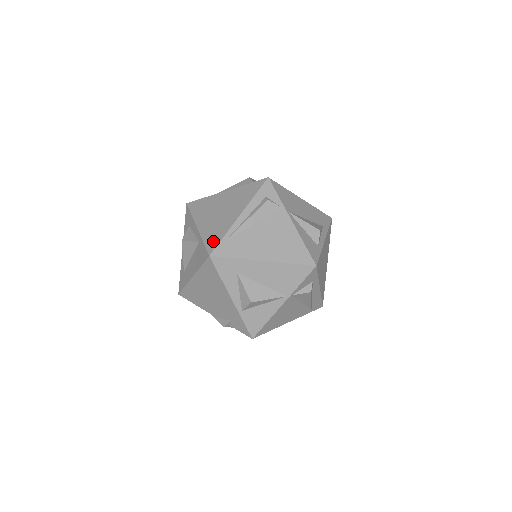
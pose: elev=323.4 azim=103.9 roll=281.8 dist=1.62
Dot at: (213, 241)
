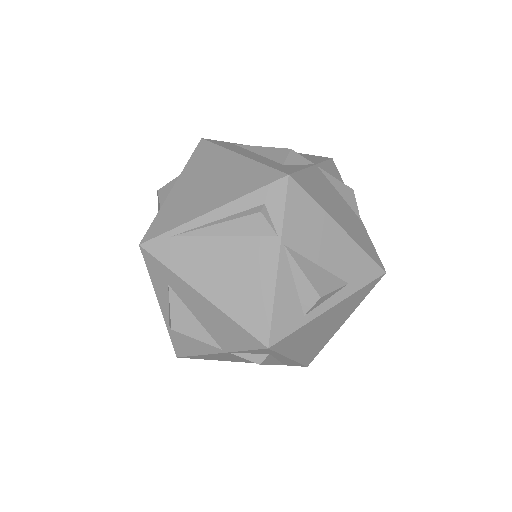
Dot at: (160, 225)
